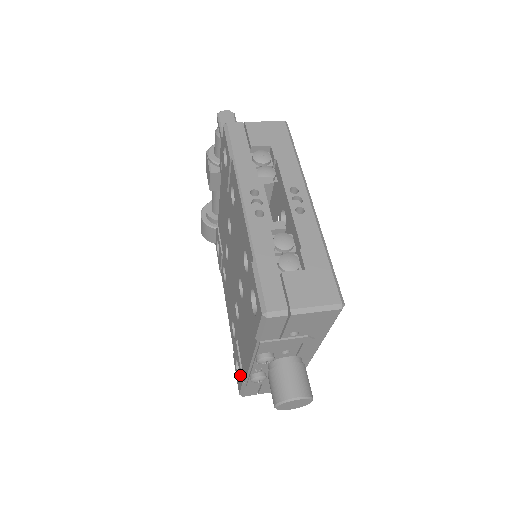
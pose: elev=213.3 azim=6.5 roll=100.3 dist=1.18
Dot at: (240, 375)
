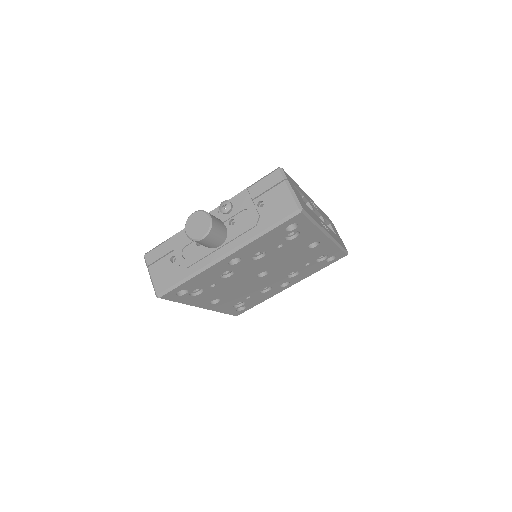
Dot at: occluded
